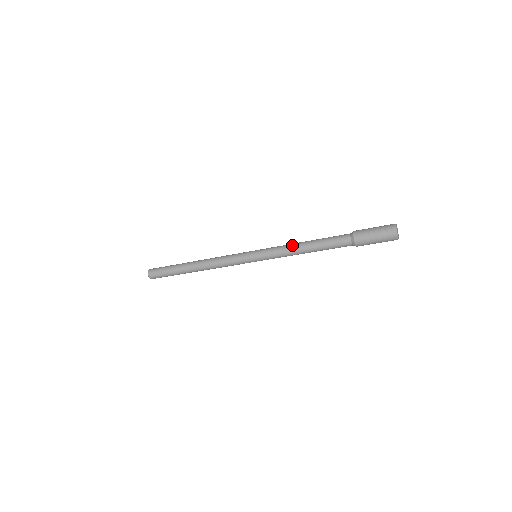
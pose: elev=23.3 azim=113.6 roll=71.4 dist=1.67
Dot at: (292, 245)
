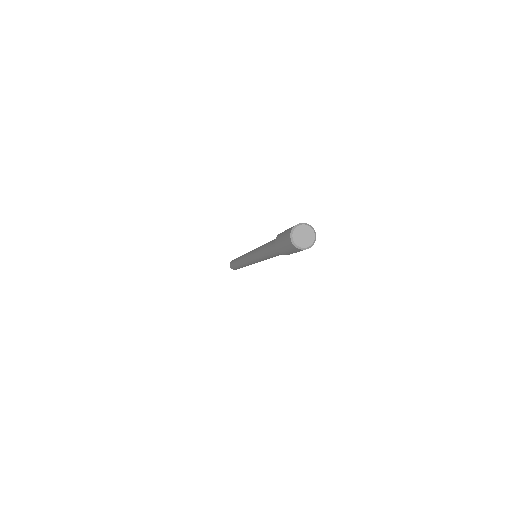
Dot at: (259, 256)
